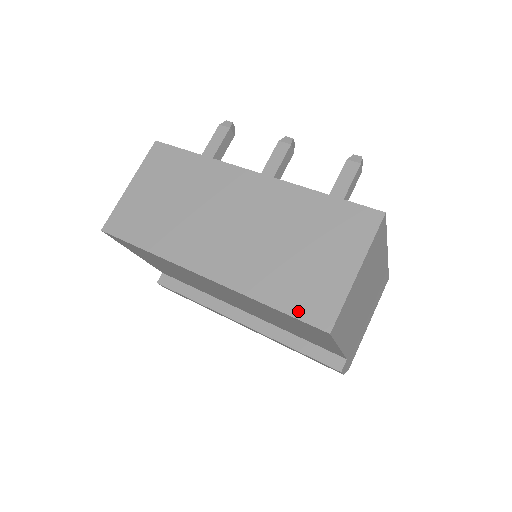
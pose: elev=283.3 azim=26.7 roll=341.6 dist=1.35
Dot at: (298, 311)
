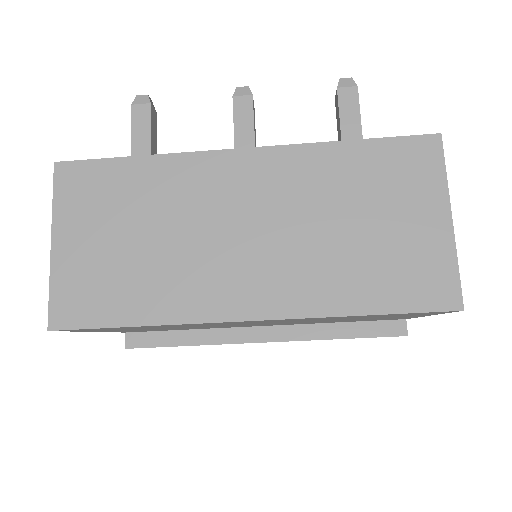
Dot at: (409, 303)
